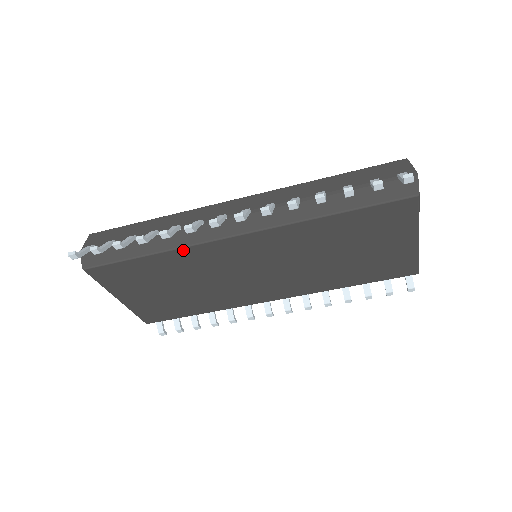
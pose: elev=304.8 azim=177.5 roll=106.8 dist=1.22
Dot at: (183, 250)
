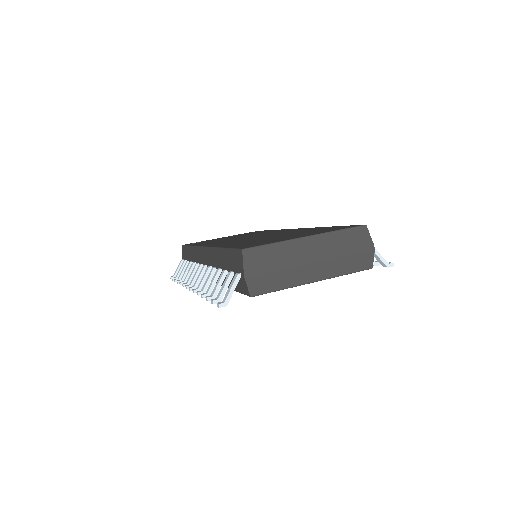
Dot at: occluded
